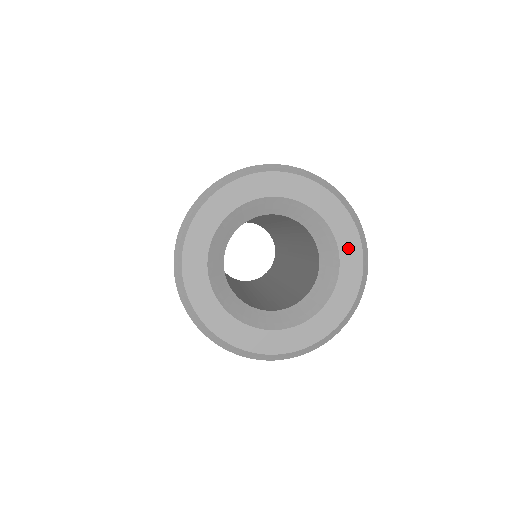
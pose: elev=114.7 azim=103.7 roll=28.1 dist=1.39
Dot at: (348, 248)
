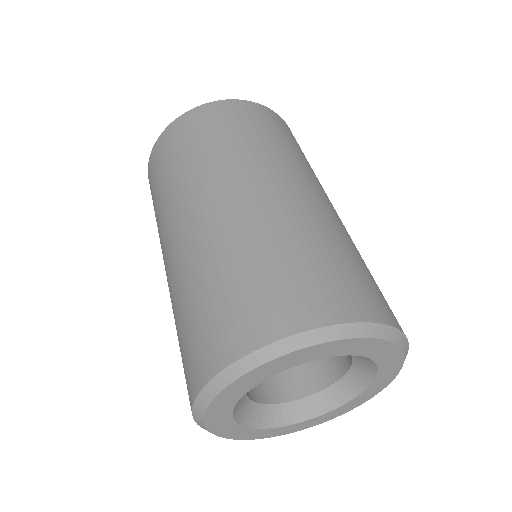
Dot at: (383, 355)
